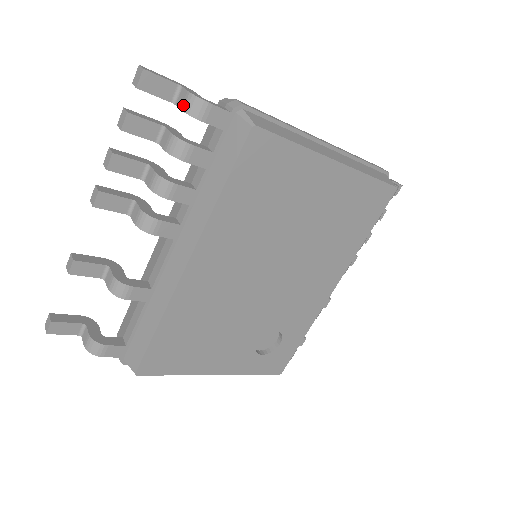
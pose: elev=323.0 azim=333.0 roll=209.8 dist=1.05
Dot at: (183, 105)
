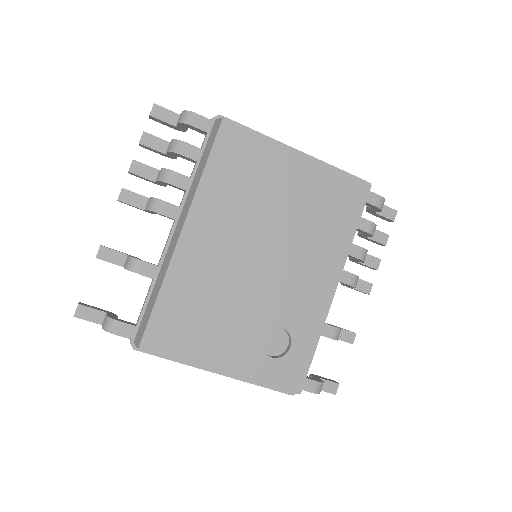
Dot at: (179, 120)
